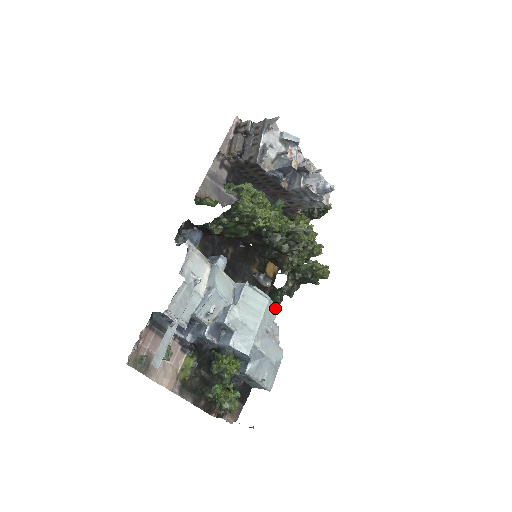
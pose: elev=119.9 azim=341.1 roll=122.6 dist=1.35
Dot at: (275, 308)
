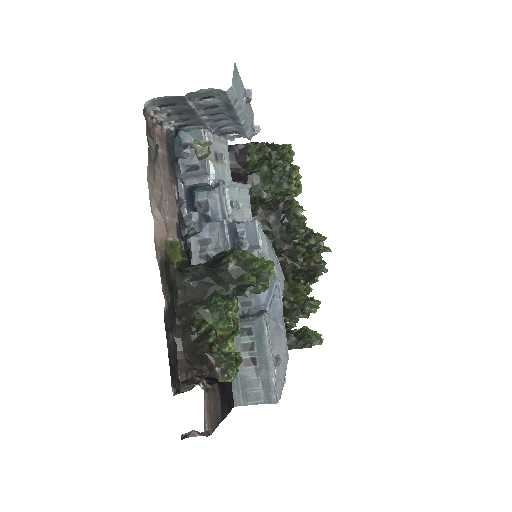
Dot at: occluded
